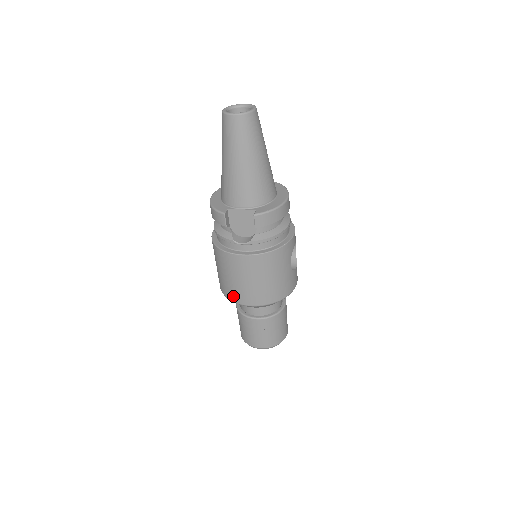
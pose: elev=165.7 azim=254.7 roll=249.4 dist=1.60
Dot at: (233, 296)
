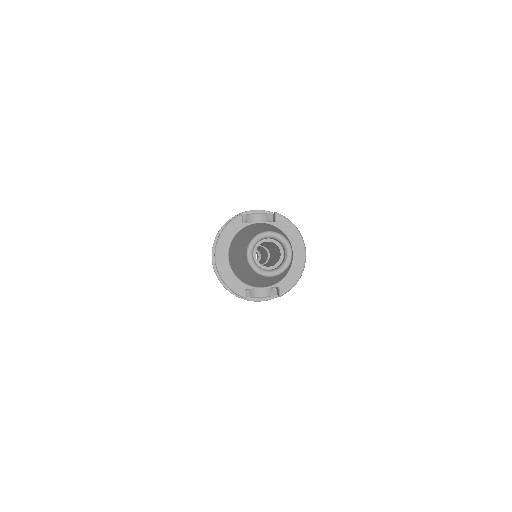
Dot at: occluded
